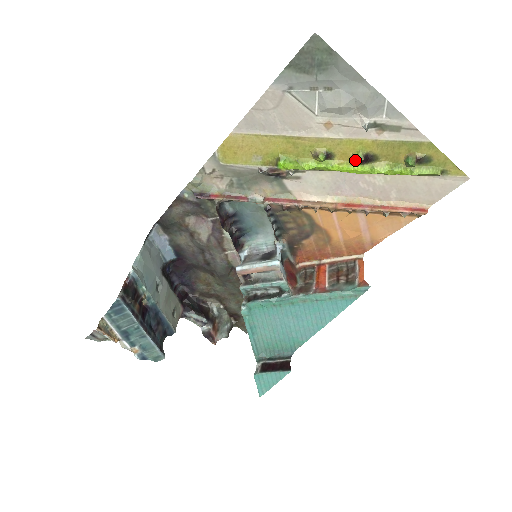
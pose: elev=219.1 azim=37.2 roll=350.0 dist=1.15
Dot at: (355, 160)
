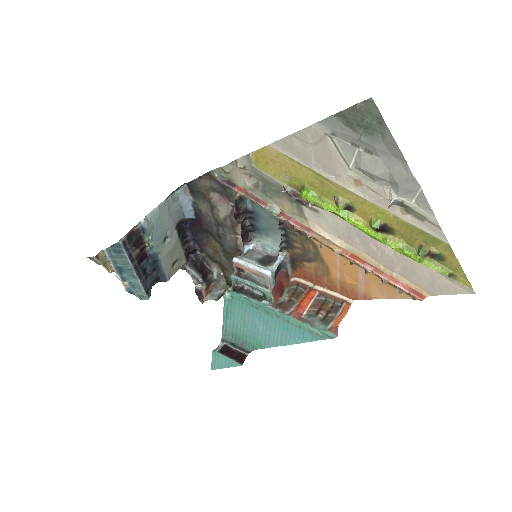
Dot at: (371, 225)
